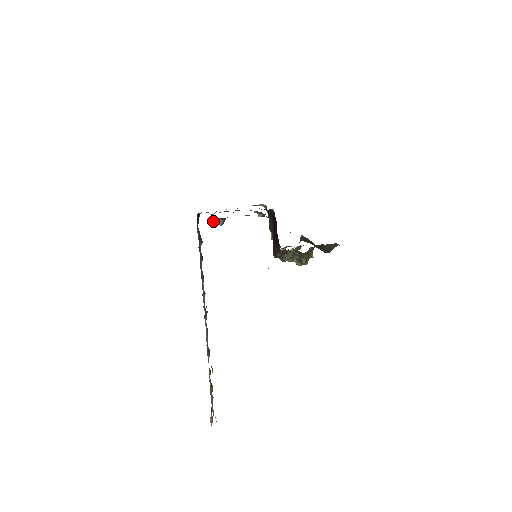
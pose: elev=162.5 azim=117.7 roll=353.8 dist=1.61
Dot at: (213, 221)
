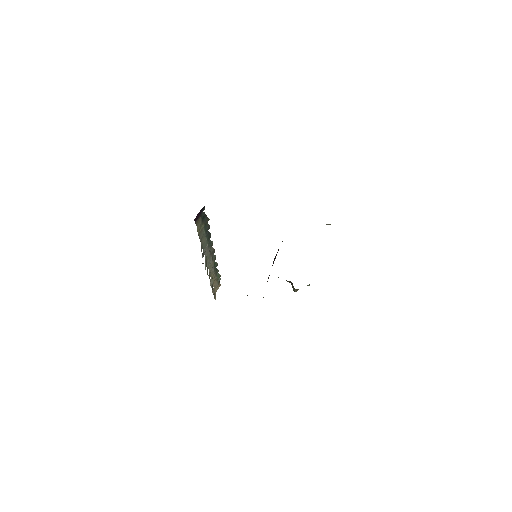
Dot at: occluded
